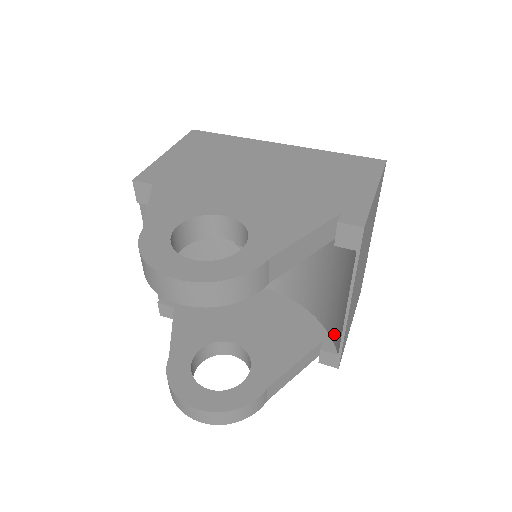
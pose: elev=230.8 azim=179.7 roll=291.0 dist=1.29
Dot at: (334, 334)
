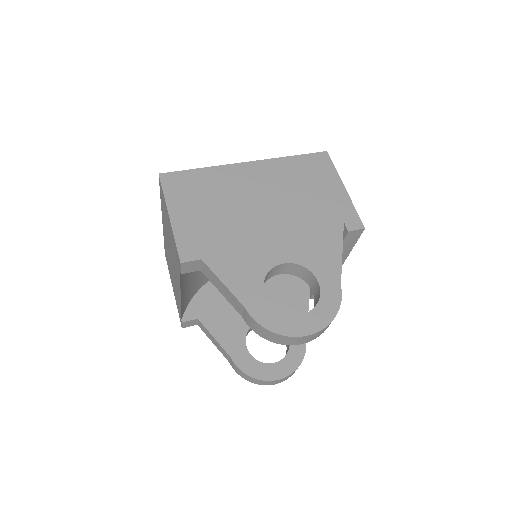
Dot at: occluded
